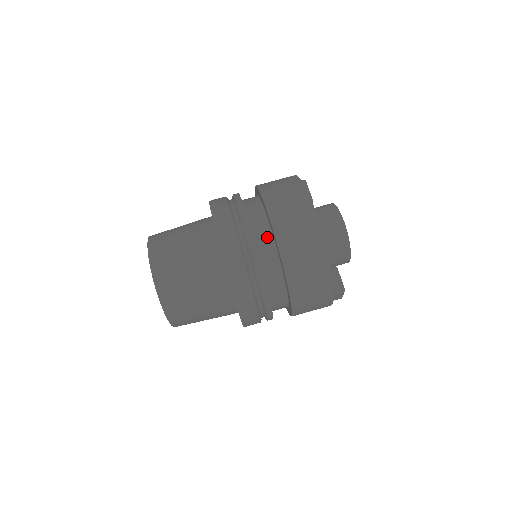
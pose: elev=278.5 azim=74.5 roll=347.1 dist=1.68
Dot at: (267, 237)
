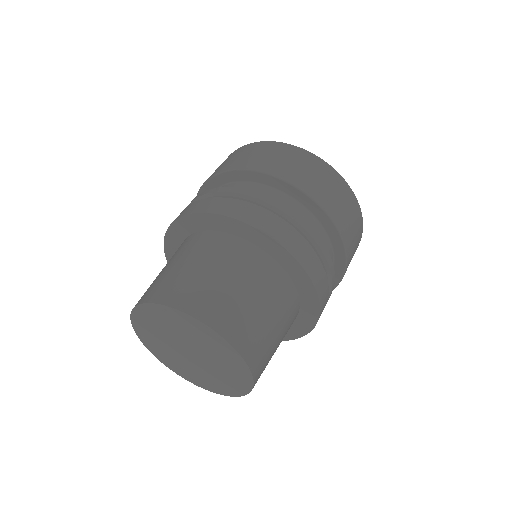
Dot at: (309, 219)
